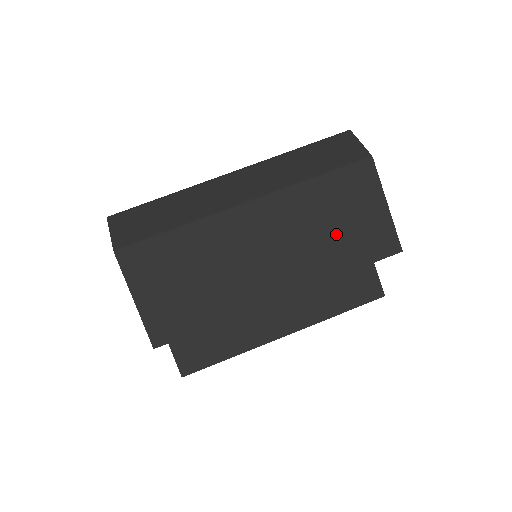
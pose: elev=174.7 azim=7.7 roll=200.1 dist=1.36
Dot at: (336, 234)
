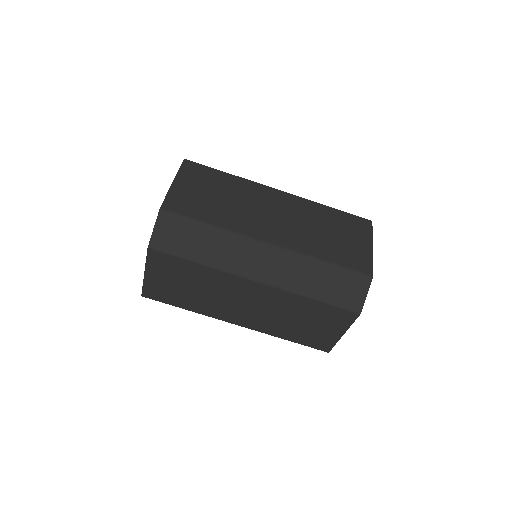
Dot at: (298, 325)
